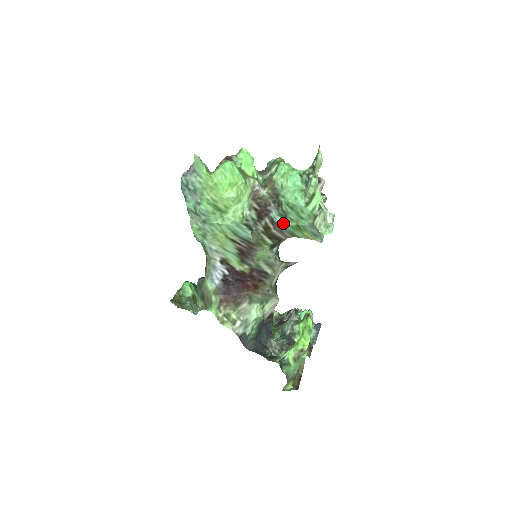
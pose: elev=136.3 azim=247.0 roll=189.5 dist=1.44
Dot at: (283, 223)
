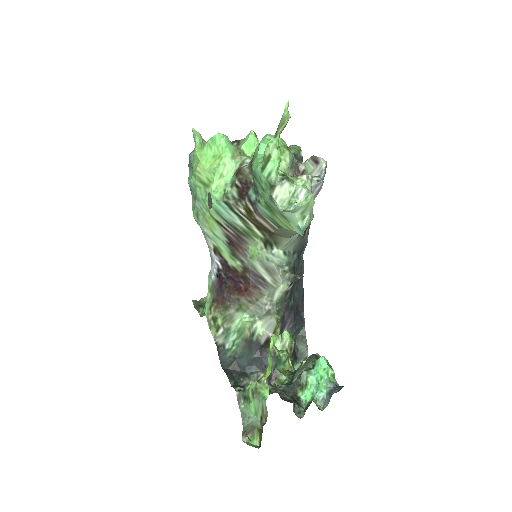
Dot at: (257, 202)
